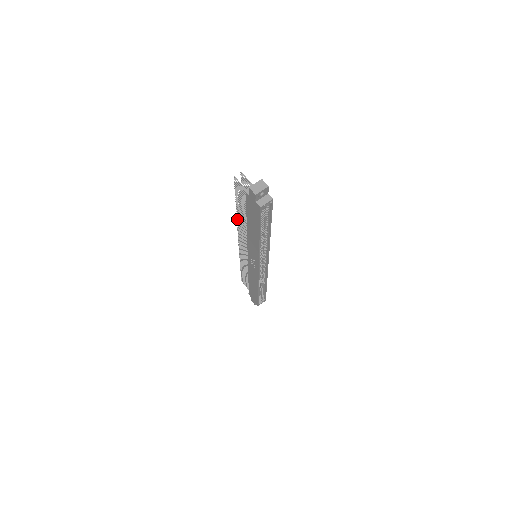
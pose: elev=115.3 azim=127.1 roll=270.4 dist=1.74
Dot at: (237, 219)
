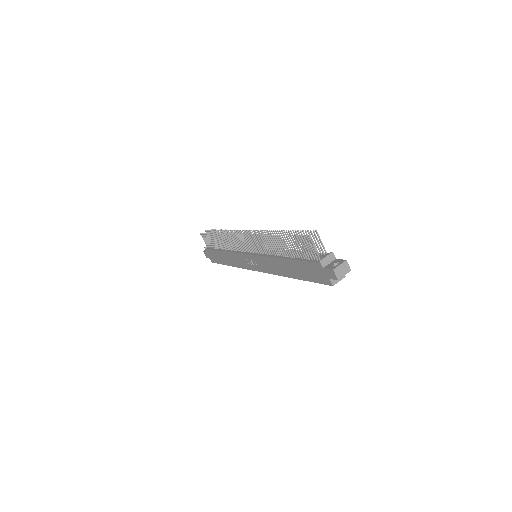
Dot at: (263, 235)
